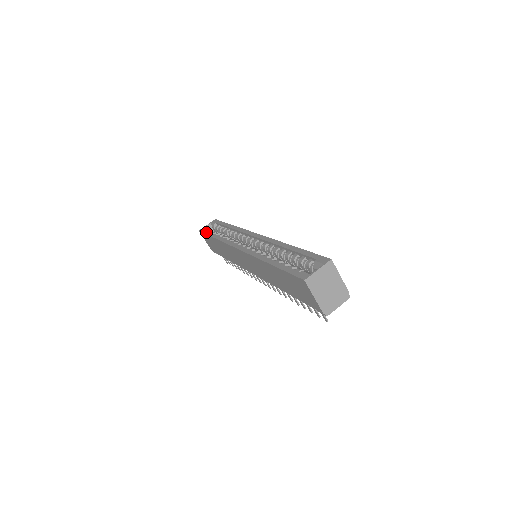
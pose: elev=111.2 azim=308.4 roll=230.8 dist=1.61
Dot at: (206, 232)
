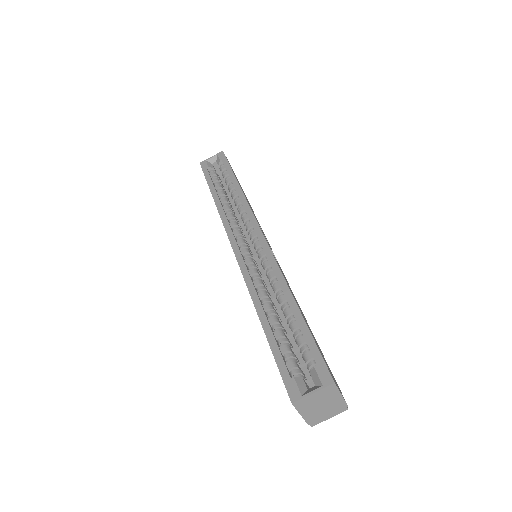
Dot at: (206, 175)
